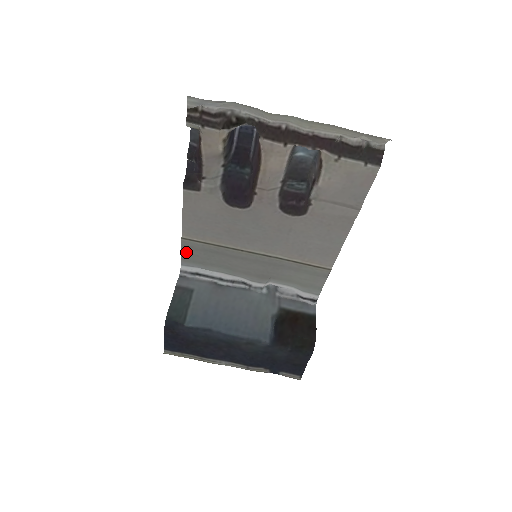
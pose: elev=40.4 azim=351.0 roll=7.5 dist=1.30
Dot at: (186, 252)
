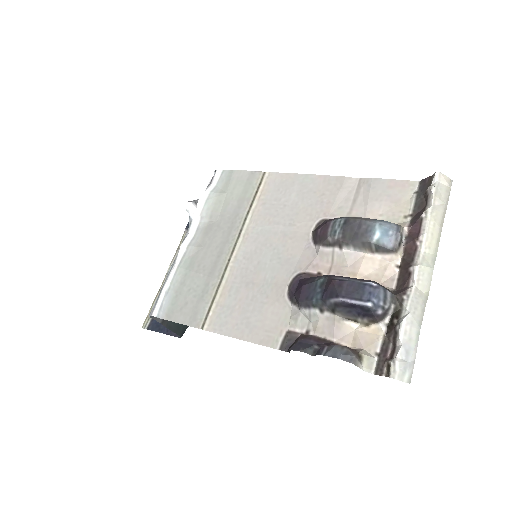
Dot at: (182, 318)
